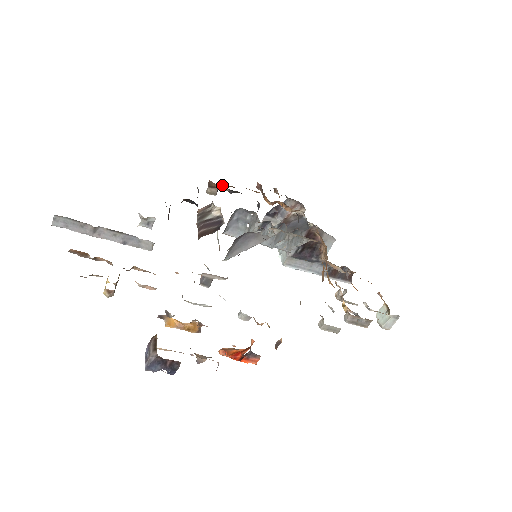
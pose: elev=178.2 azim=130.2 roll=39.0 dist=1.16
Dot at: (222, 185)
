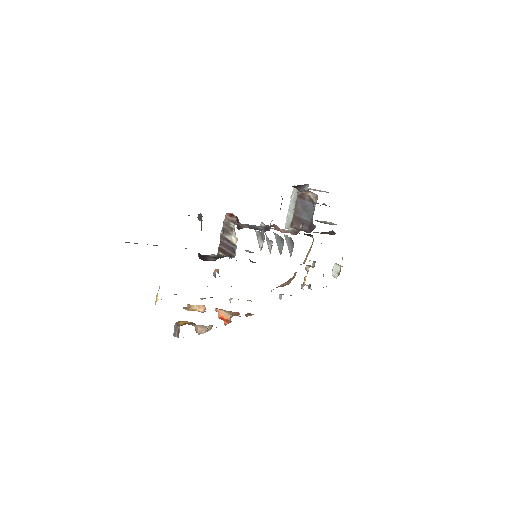
Dot at: occluded
